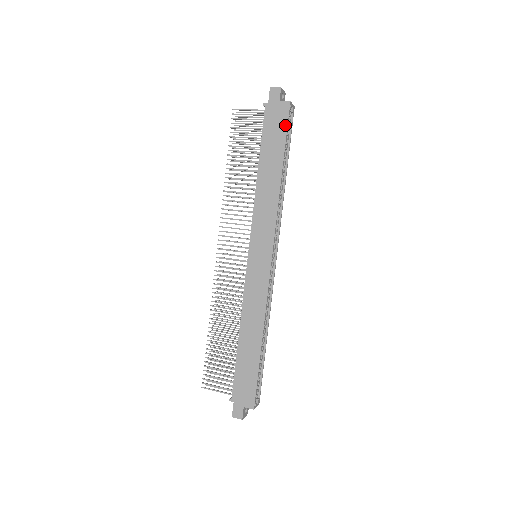
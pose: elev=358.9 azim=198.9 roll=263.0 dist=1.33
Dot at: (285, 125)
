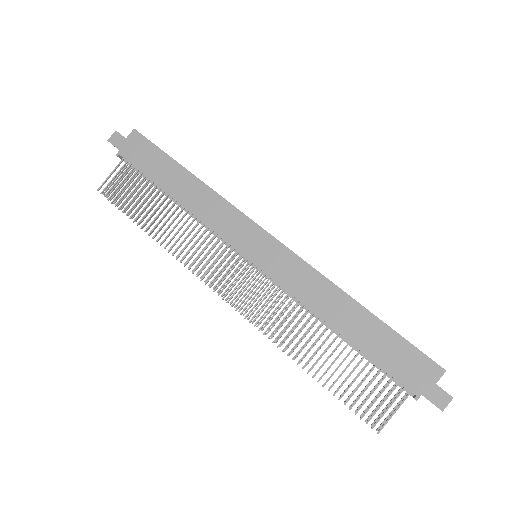
Dot at: (150, 145)
